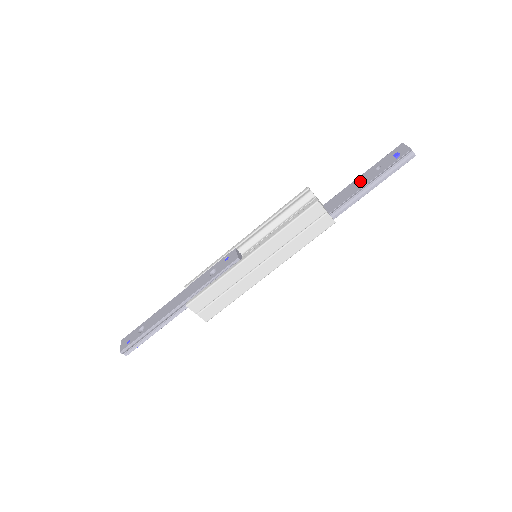
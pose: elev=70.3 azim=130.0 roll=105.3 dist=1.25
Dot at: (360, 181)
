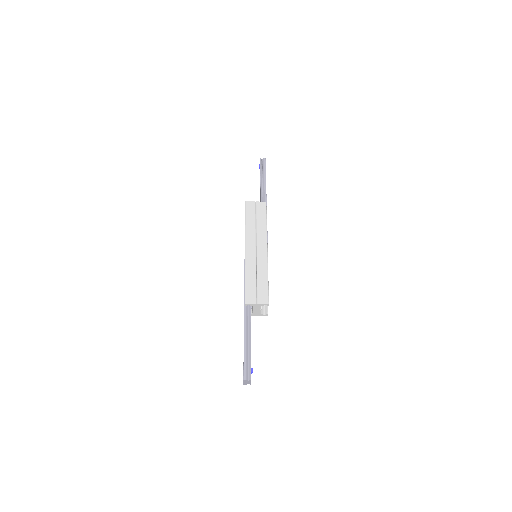
Dot at: occluded
